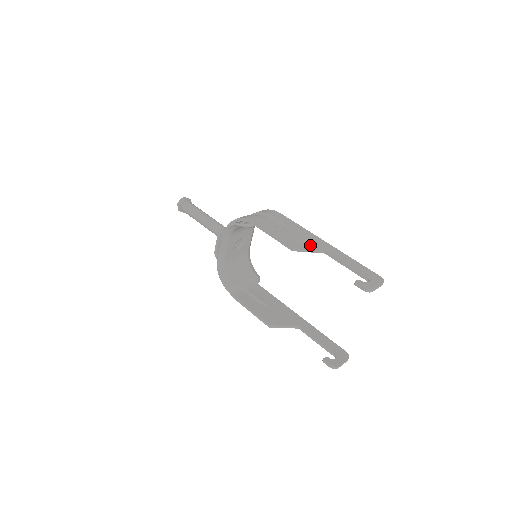
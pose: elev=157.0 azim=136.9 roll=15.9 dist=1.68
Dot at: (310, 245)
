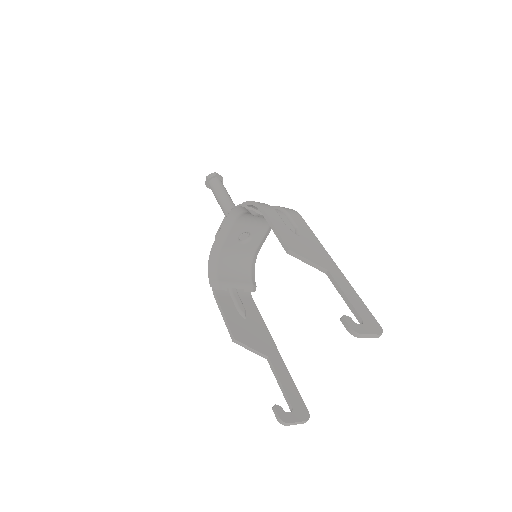
Dot at: (312, 257)
